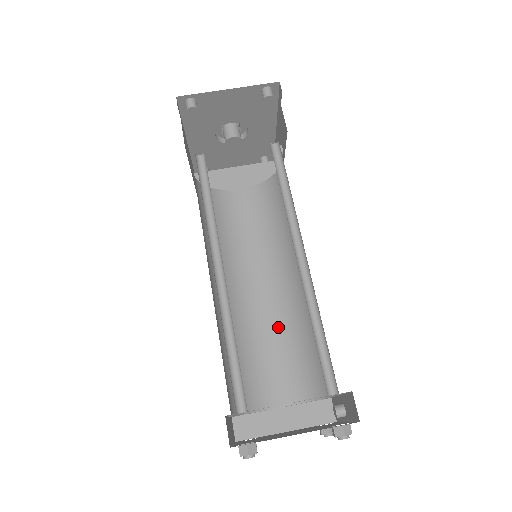
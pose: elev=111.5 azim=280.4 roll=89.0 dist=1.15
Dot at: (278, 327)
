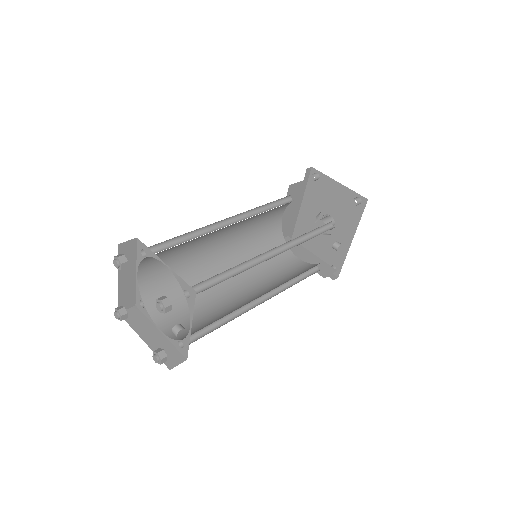
Dot at: (219, 307)
